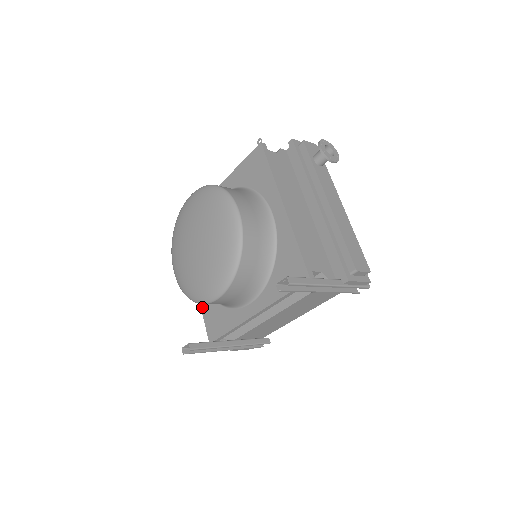
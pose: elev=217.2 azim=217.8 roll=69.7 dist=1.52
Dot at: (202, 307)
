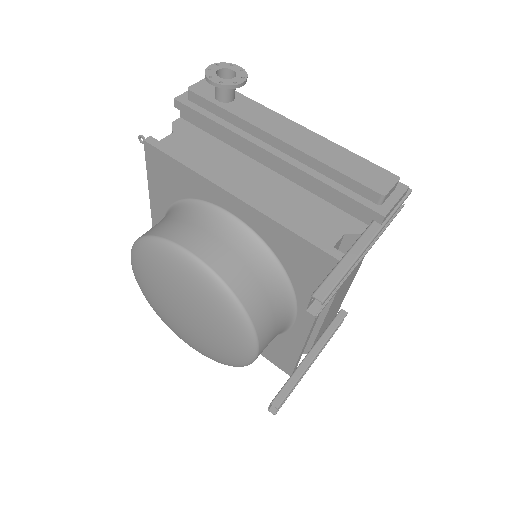
Dot at: occluded
